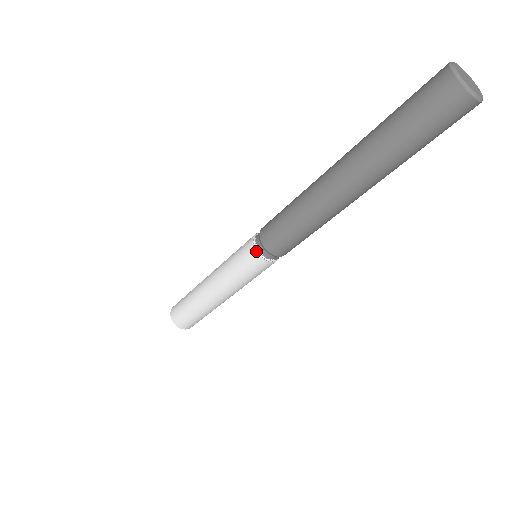
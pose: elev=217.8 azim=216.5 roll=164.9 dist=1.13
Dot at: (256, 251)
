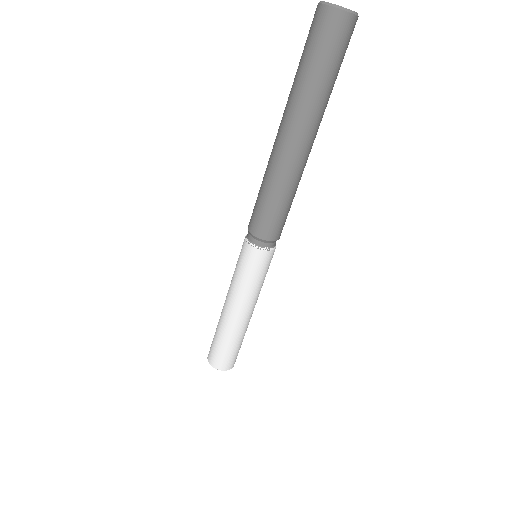
Dot at: (245, 238)
